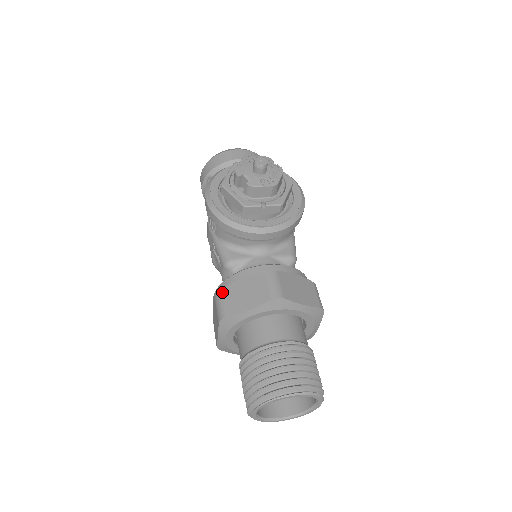
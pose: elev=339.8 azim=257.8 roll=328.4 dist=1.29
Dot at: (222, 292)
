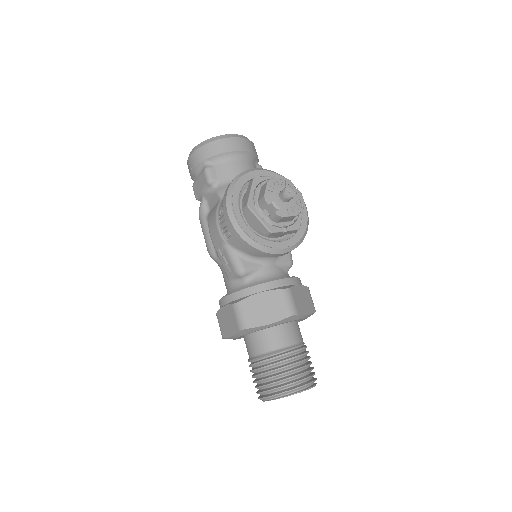
Dot at: (242, 304)
